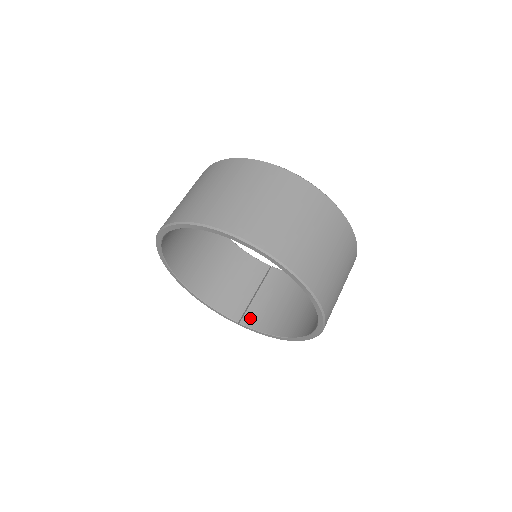
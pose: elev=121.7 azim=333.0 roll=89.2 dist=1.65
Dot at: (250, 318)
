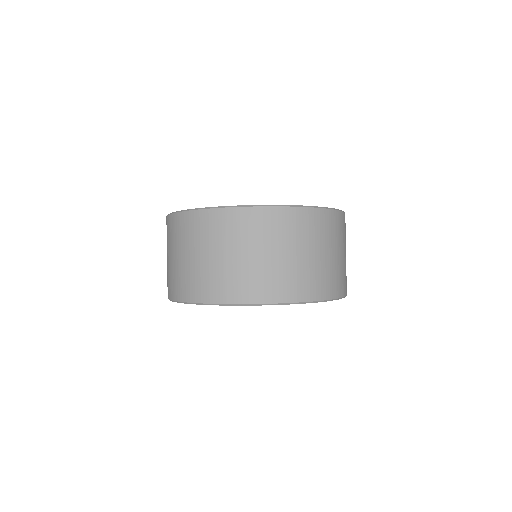
Dot at: occluded
